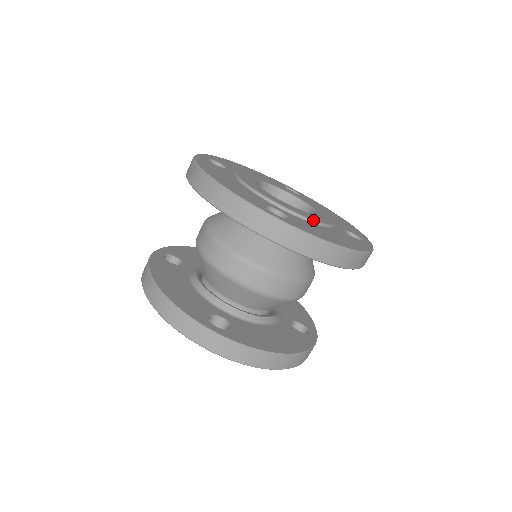
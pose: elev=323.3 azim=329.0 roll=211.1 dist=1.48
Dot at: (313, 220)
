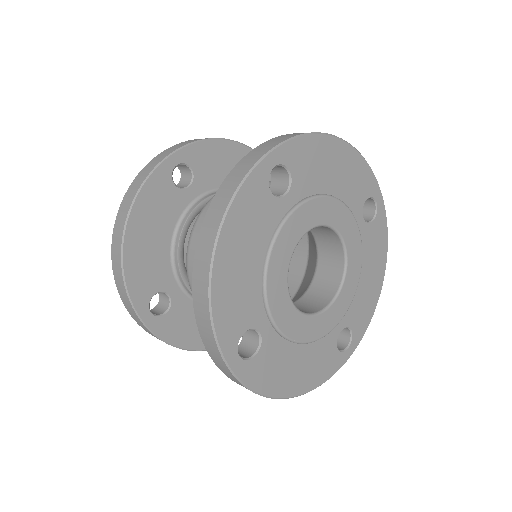
Dot at: (297, 342)
